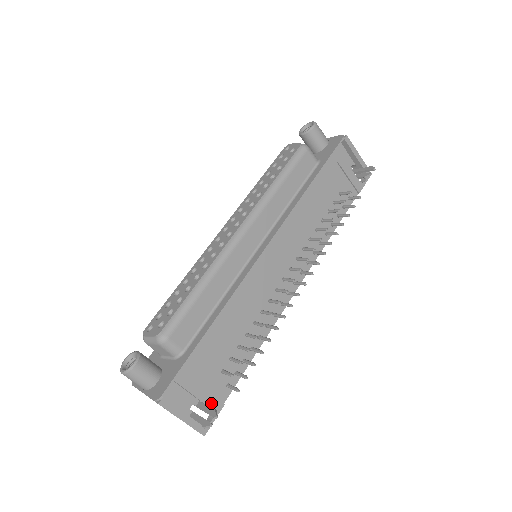
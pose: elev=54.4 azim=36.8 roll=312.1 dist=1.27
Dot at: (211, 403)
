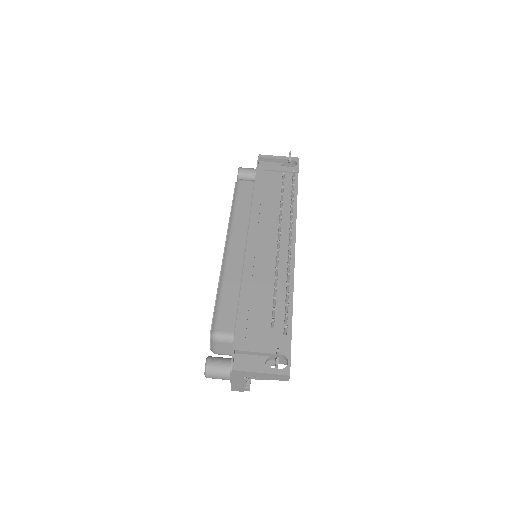
Dot at: occluded
